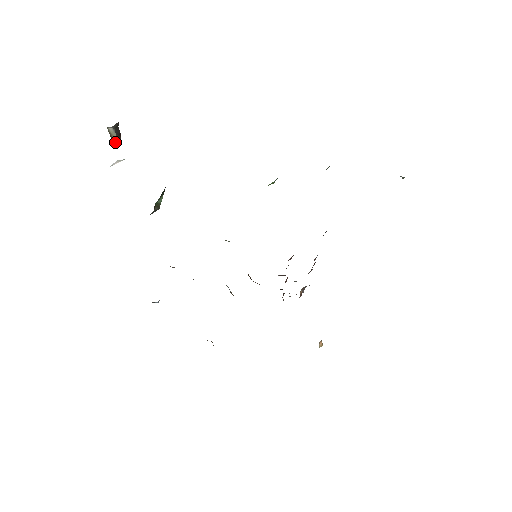
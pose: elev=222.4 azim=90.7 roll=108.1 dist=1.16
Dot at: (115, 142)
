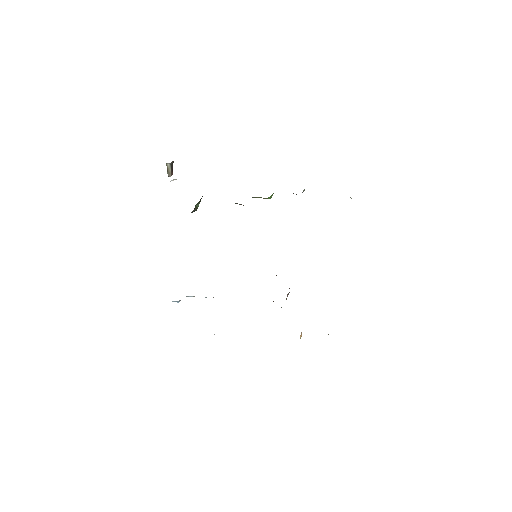
Dot at: (169, 174)
